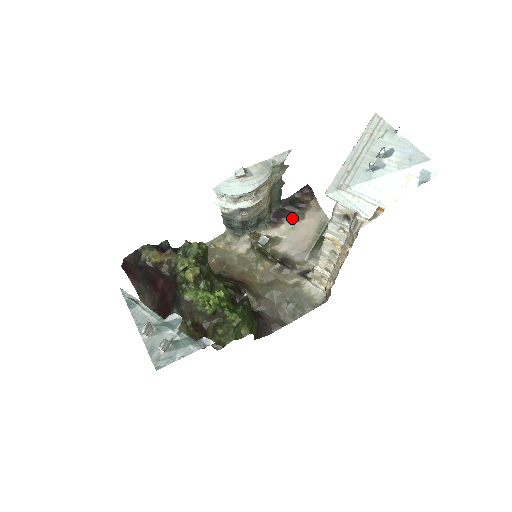
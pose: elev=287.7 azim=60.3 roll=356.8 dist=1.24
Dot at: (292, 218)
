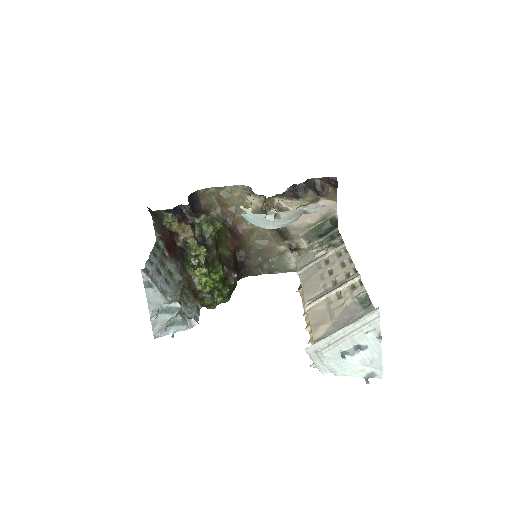
Dot at: (307, 198)
